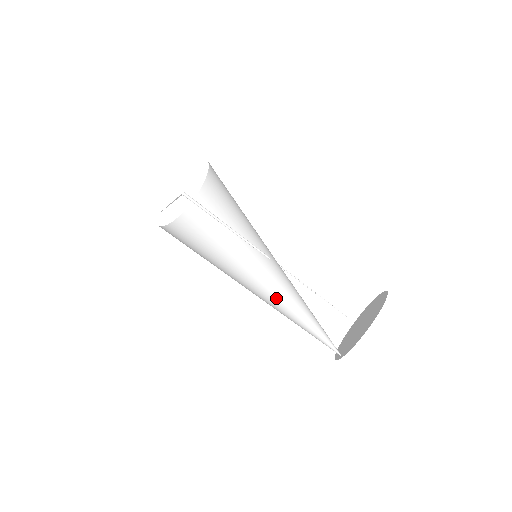
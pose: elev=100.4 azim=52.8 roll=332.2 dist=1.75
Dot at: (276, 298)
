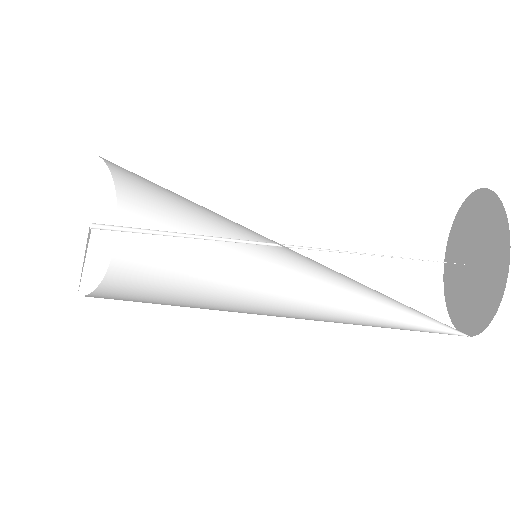
Dot at: (321, 293)
